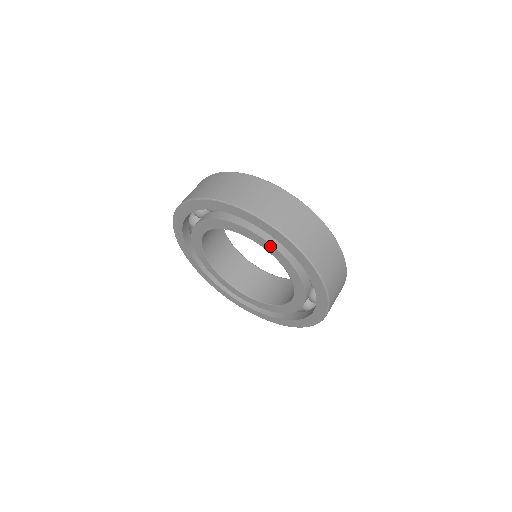
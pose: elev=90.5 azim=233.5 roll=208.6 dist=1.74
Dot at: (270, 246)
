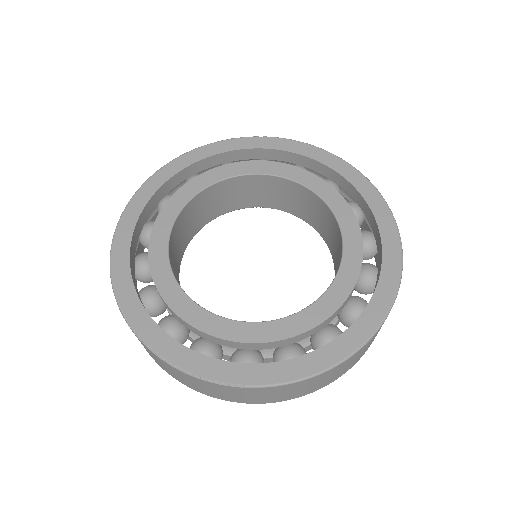
Dot at: (269, 164)
